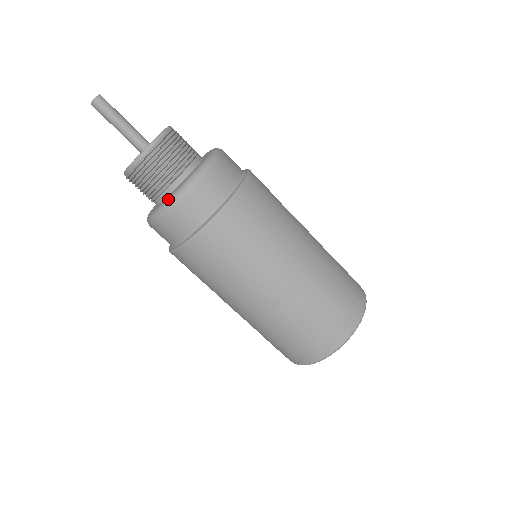
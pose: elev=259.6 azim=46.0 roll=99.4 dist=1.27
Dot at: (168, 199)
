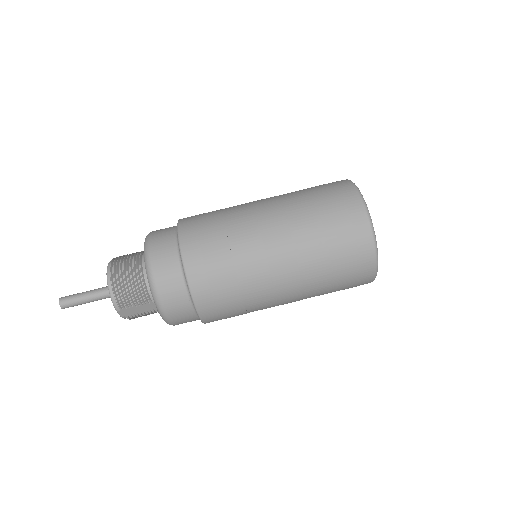
Dot at: (145, 265)
